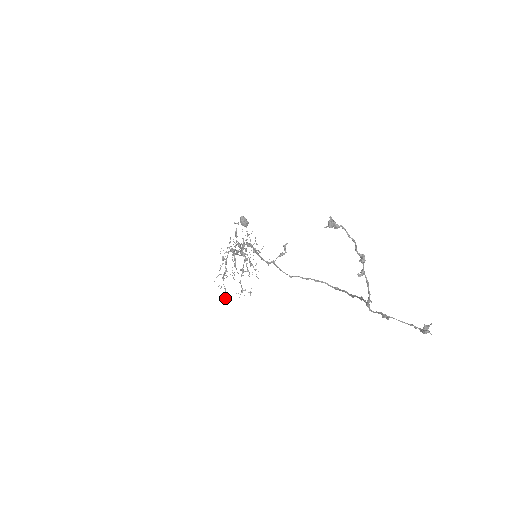
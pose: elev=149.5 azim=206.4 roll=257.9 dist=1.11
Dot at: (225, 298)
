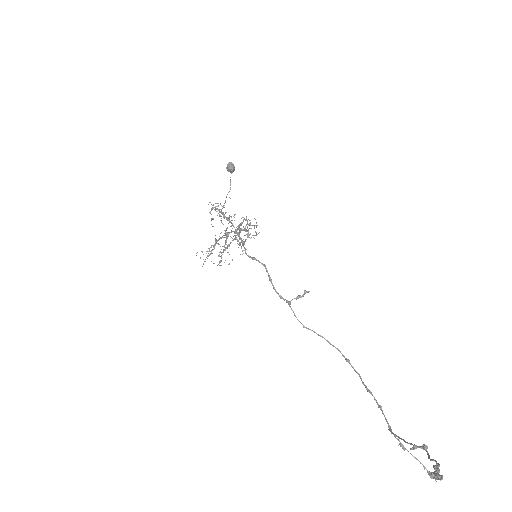
Dot at: occluded
